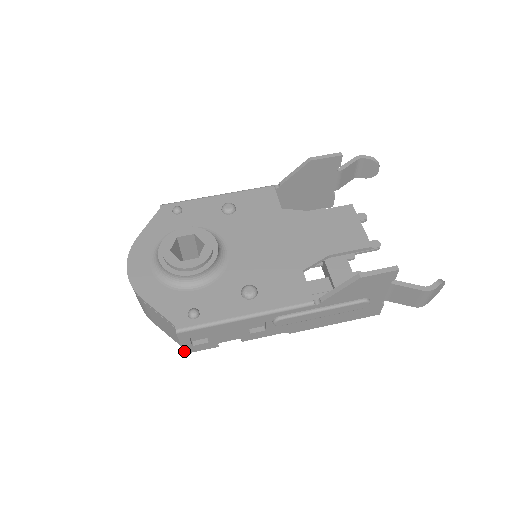
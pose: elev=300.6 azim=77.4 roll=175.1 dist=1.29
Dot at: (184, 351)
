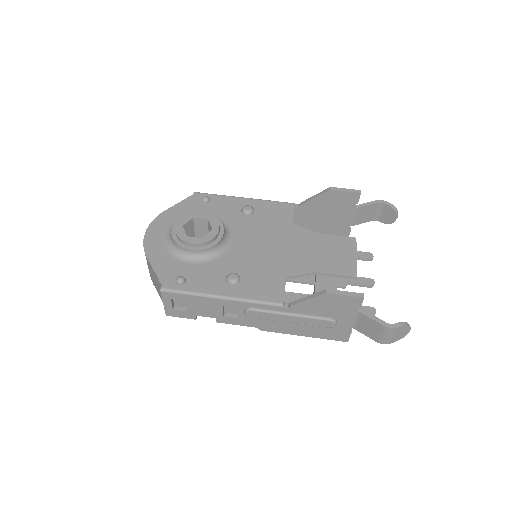
Dot at: (166, 312)
